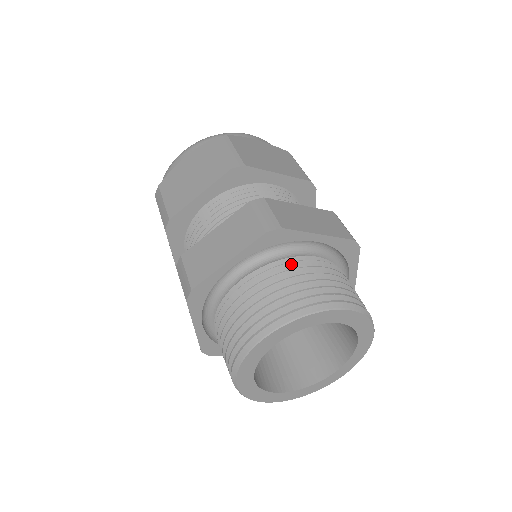
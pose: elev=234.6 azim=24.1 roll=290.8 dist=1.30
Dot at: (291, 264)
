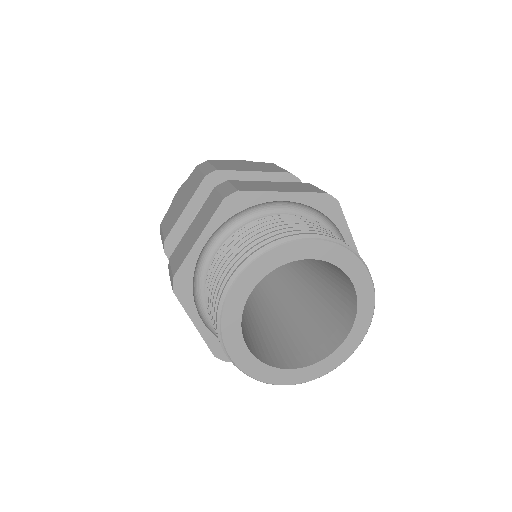
Dot at: (258, 223)
